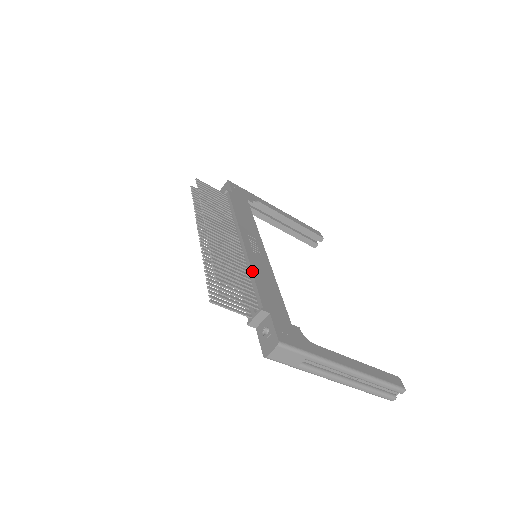
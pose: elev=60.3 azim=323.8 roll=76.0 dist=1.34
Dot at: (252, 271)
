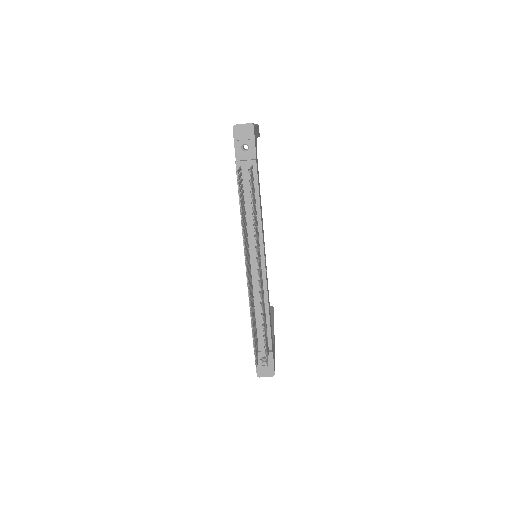
Dot at: occluded
